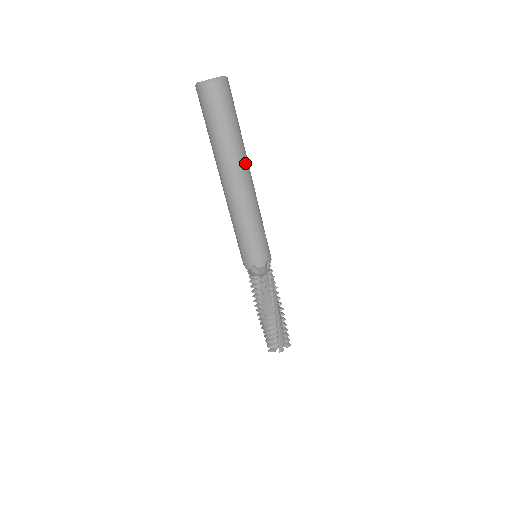
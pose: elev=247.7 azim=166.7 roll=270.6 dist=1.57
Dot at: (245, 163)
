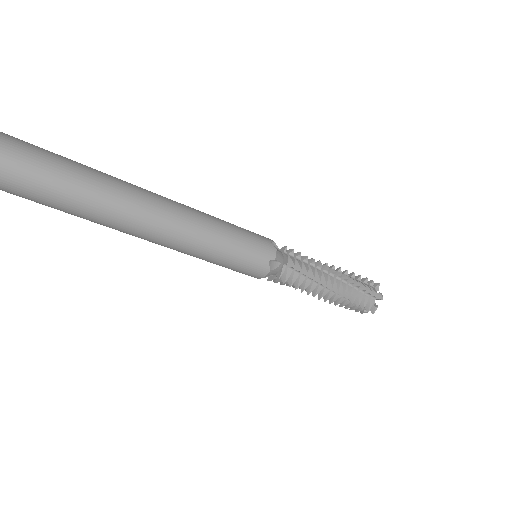
Dot at: (133, 186)
